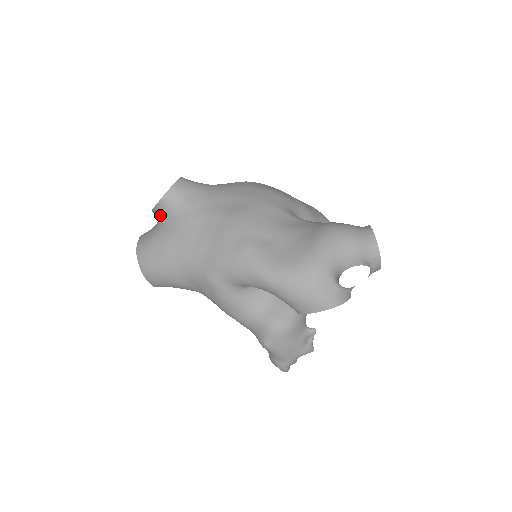
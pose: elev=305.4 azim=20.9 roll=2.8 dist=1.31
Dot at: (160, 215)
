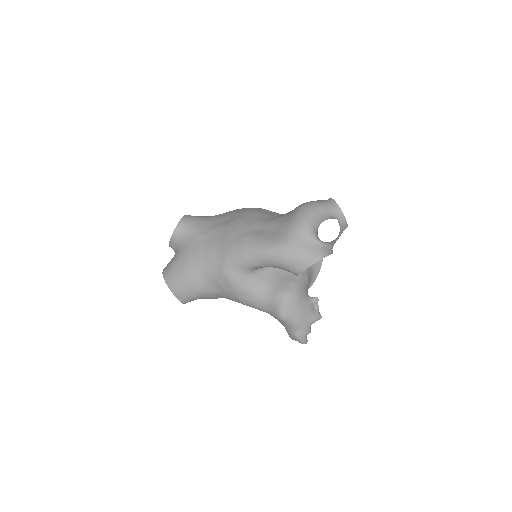
Dot at: (176, 245)
